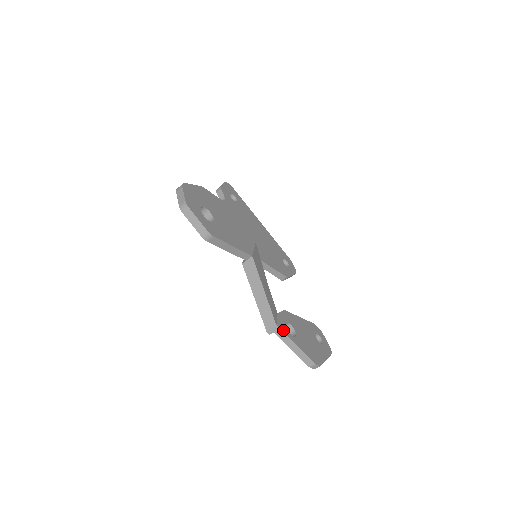
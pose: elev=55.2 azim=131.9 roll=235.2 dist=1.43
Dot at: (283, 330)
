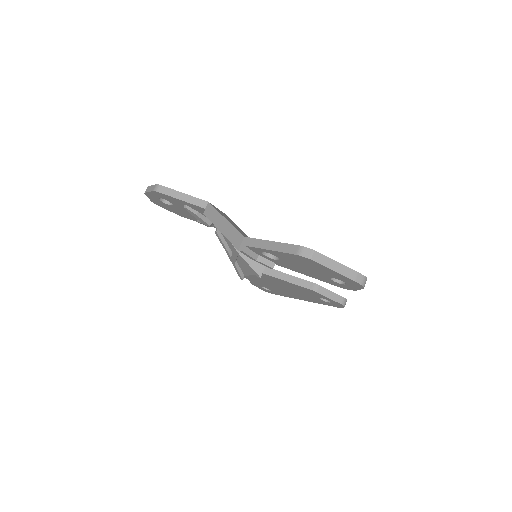
Dot at: (255, 240)
